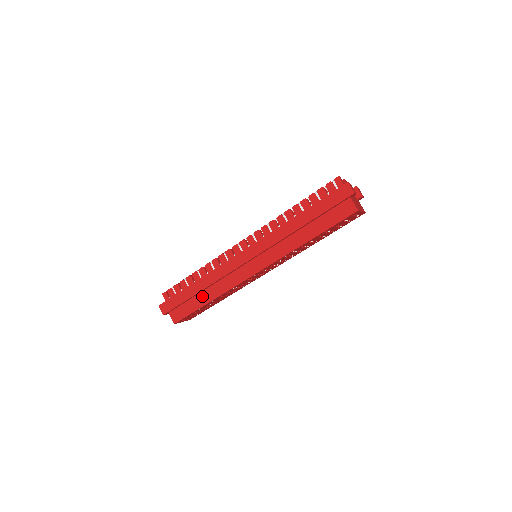
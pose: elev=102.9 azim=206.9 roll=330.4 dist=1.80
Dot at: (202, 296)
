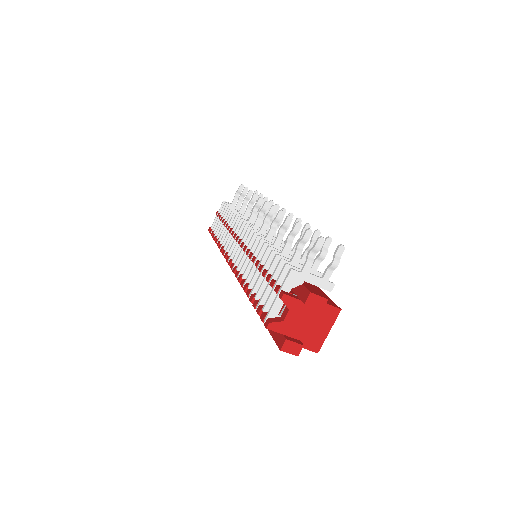
Dot at: occluded
